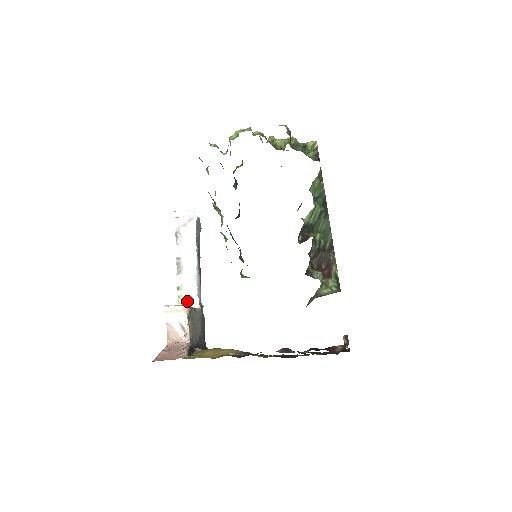
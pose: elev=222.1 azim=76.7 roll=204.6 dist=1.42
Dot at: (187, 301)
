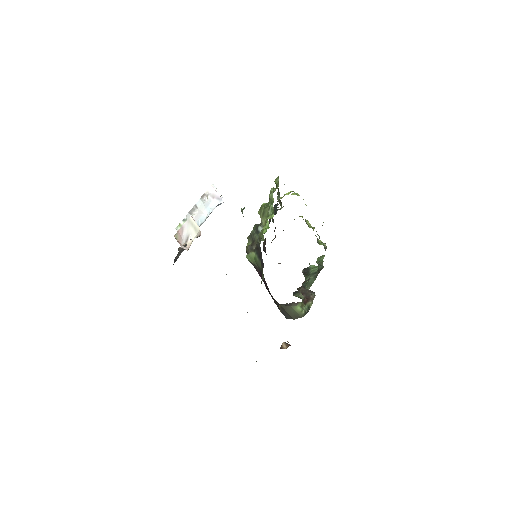
Dot at: occluded
